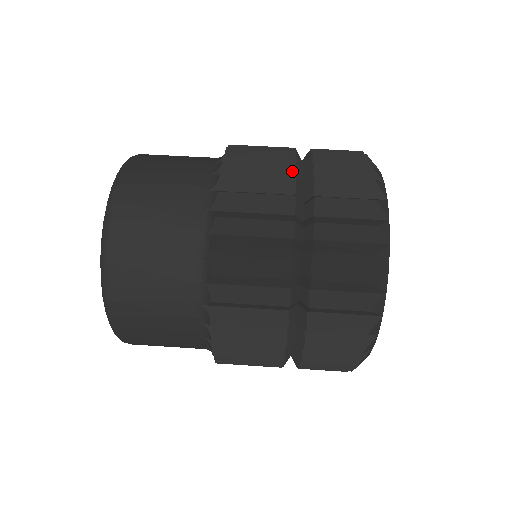
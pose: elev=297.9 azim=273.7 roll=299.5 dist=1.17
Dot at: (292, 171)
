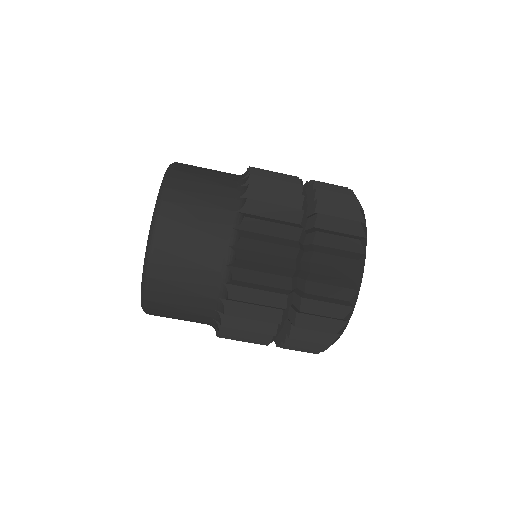
Dot at: occluded
